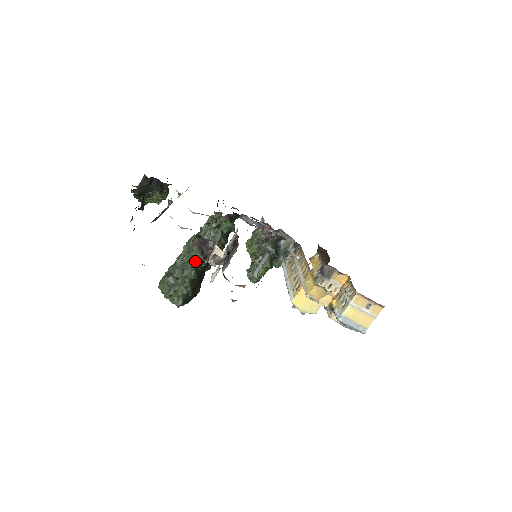
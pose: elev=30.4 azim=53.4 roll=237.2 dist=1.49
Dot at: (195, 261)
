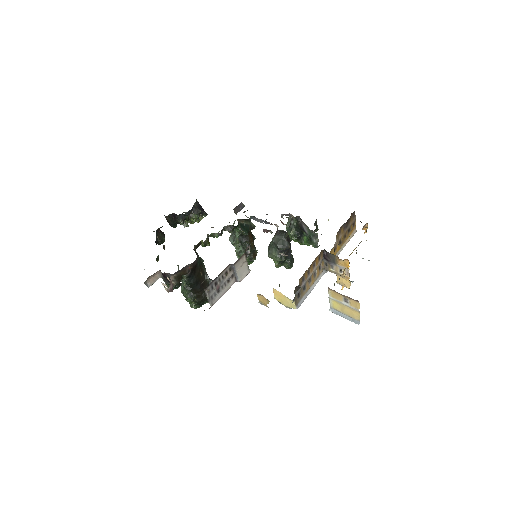
Dot at: occluded
